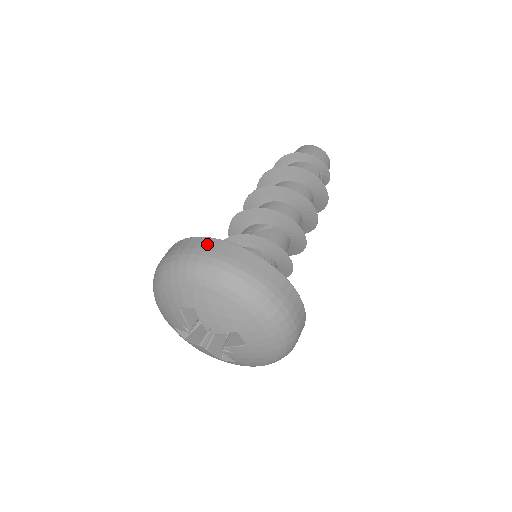
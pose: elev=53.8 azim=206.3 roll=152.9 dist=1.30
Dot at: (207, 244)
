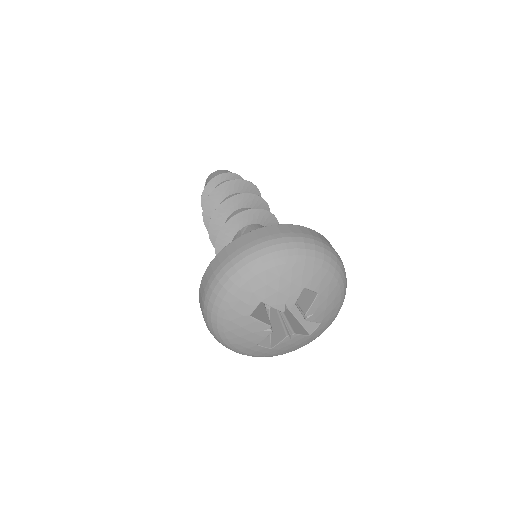
Dot at: (226, 253)
